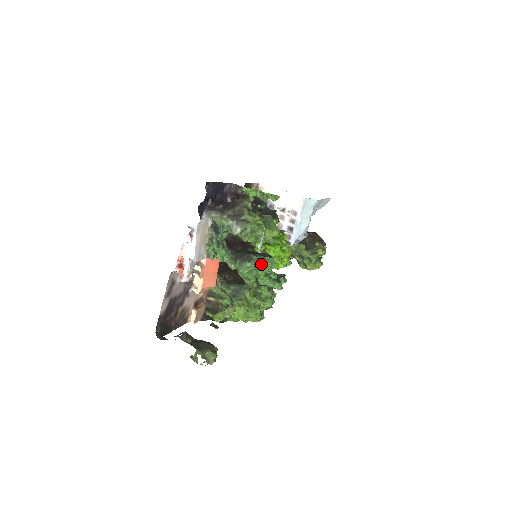
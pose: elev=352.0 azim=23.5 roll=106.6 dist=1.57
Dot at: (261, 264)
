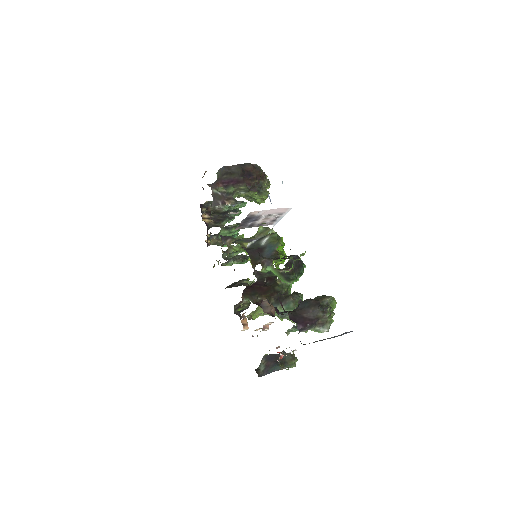
Dot at: occluded
